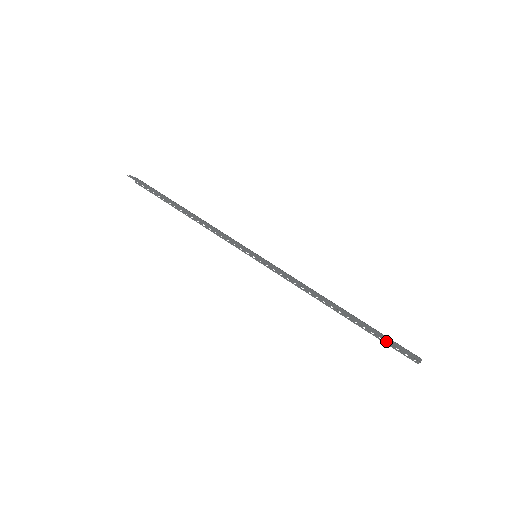
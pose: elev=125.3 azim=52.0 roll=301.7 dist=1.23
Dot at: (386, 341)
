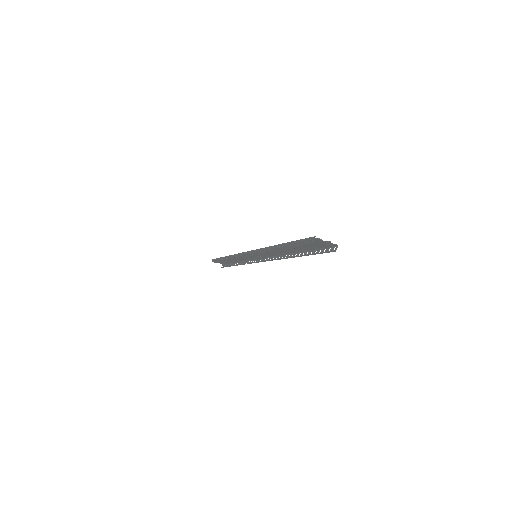
Dot at: (301, 242)
